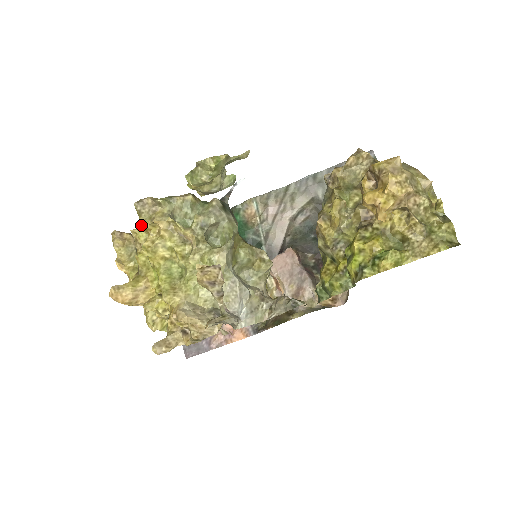
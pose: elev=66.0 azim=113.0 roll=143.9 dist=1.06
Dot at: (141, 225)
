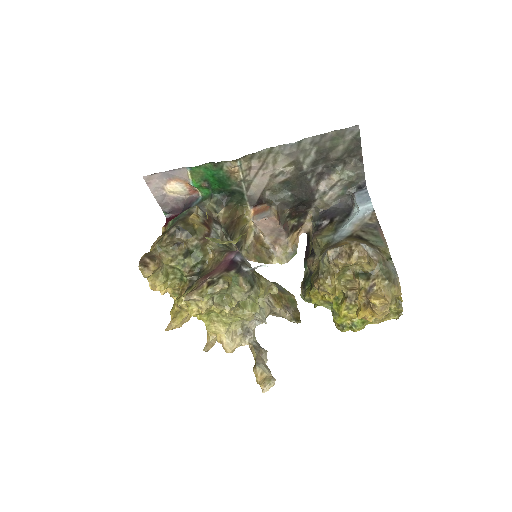
Dot at: (190, 309)
